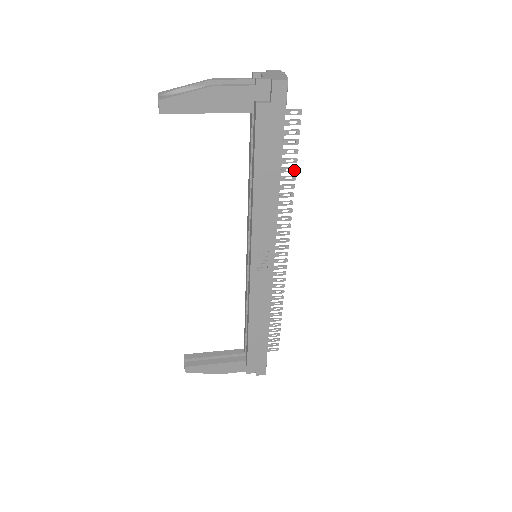
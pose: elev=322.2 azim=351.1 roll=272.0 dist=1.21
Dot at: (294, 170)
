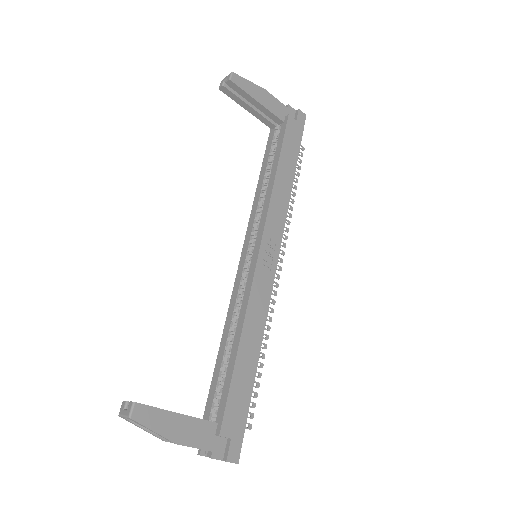
Dot at: (295, 188)
